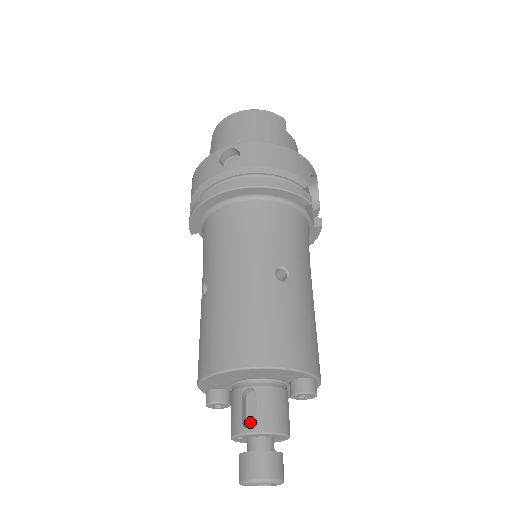
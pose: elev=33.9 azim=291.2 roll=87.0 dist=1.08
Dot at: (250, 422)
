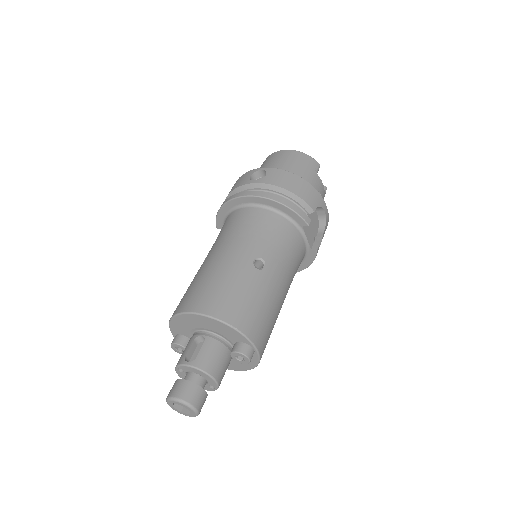
Dot at: occluded
